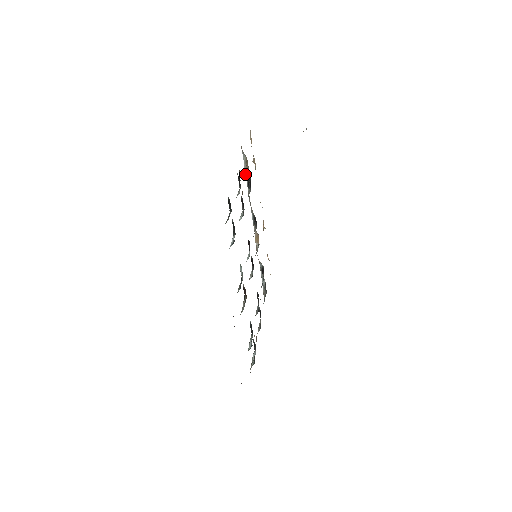
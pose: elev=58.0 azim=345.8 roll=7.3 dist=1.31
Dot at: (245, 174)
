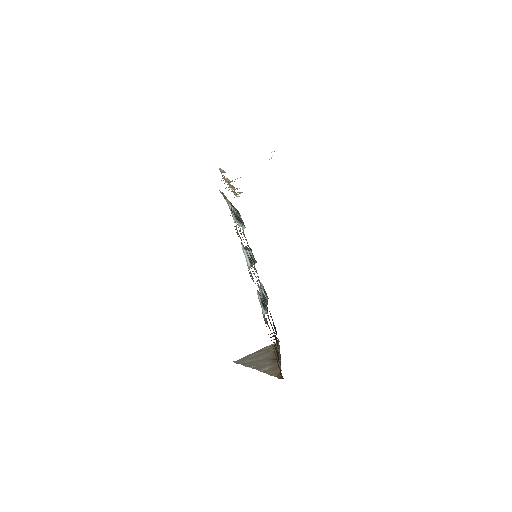
Dot at: occluded
